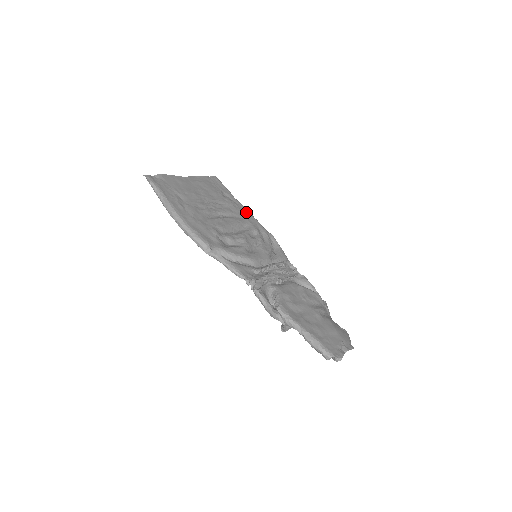
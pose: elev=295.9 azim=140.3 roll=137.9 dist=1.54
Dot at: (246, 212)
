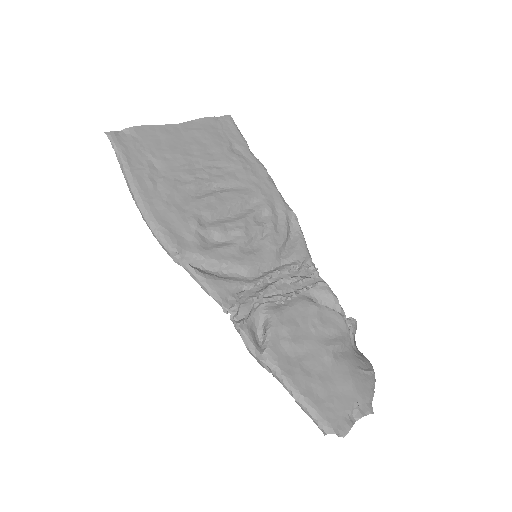
Dot at: (262, 176)
